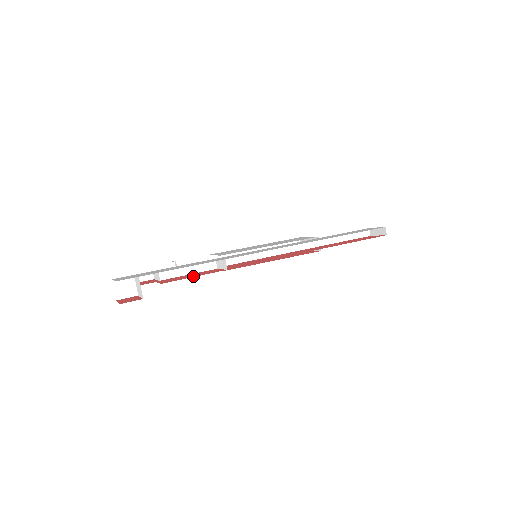
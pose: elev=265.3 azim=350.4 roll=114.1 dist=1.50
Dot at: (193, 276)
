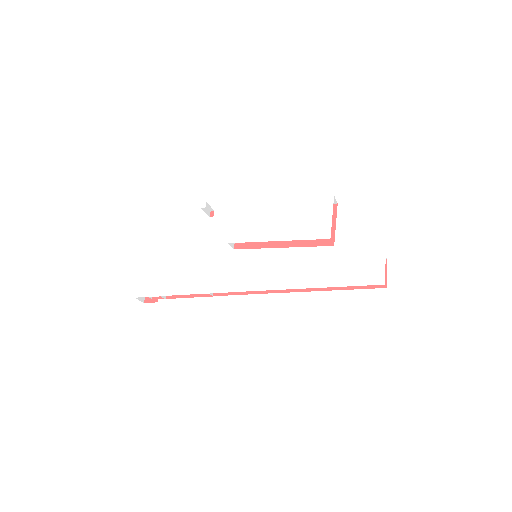
Dot at: occluded
